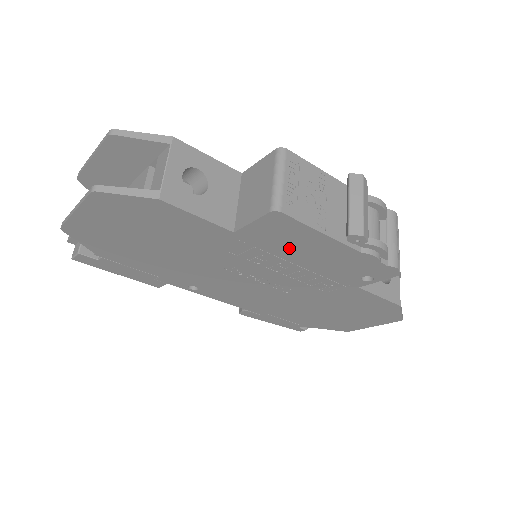
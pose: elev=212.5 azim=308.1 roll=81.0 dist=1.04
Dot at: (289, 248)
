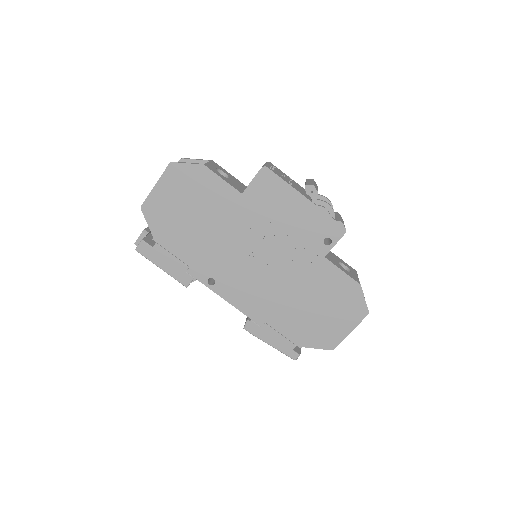
Dot at: (274, 208)
